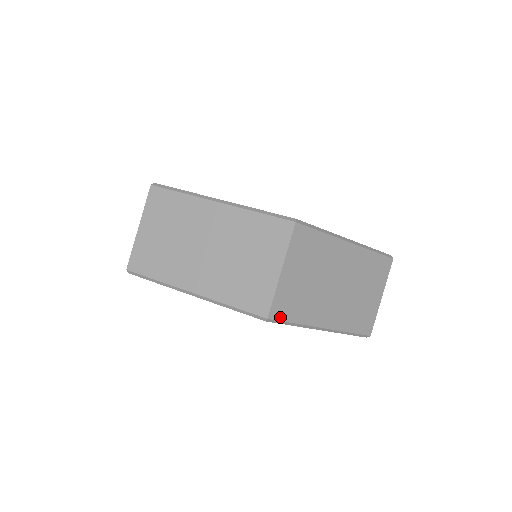
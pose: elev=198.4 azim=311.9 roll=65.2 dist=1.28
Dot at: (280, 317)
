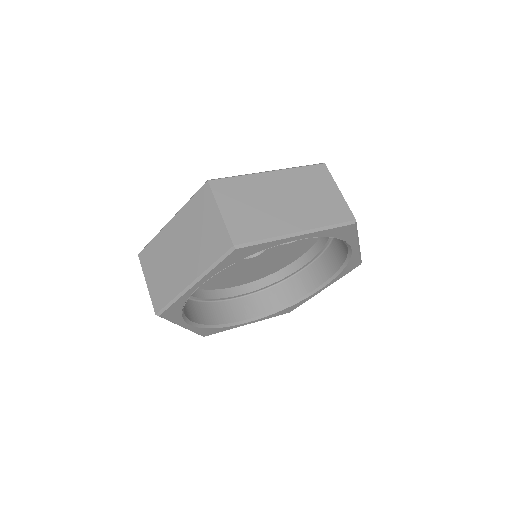
Dot at: occluded
